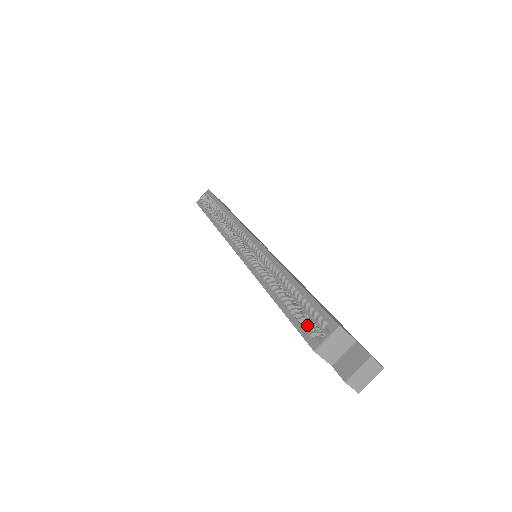
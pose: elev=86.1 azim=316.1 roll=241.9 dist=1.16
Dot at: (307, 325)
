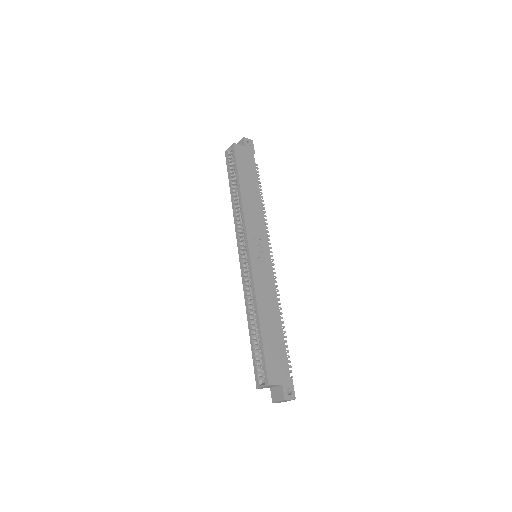
Dot at: (259, 365)
